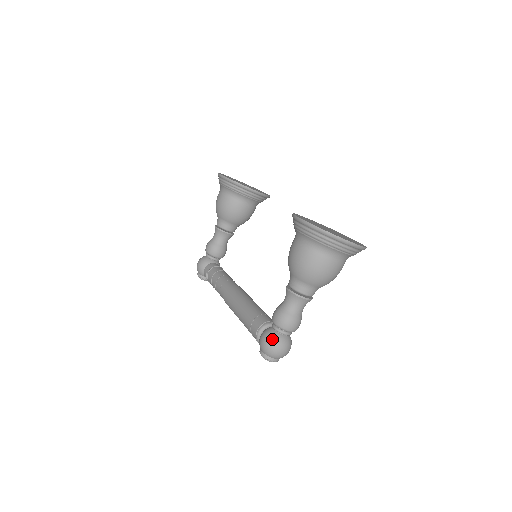
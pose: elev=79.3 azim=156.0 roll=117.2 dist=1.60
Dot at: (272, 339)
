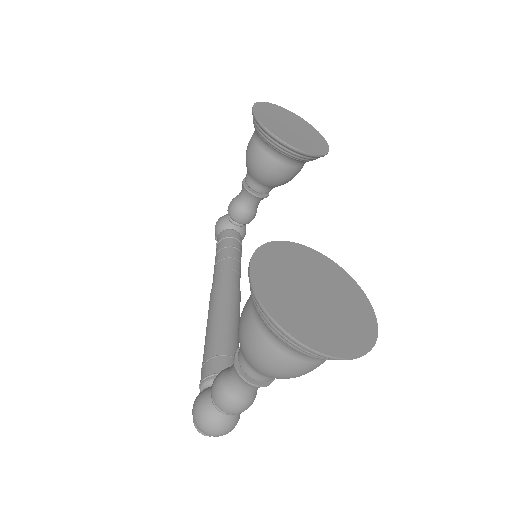
Dot at: (202, 413)
